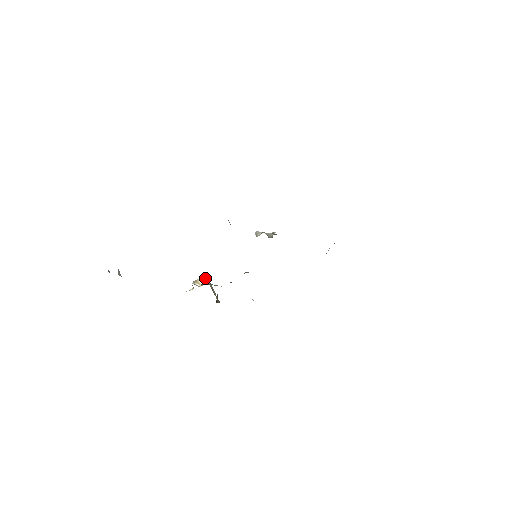
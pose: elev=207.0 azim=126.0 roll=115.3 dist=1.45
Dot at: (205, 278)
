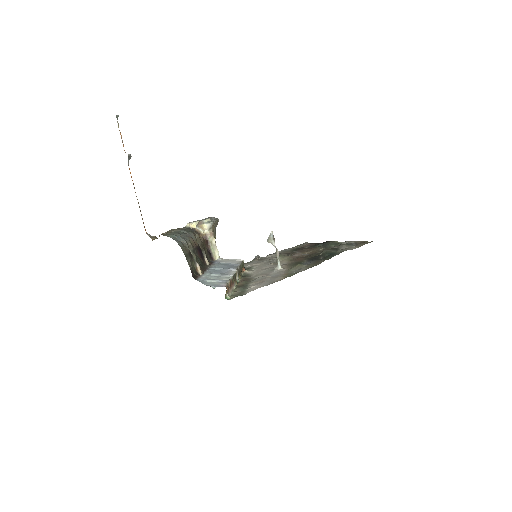
Dot at: (210, 226)
